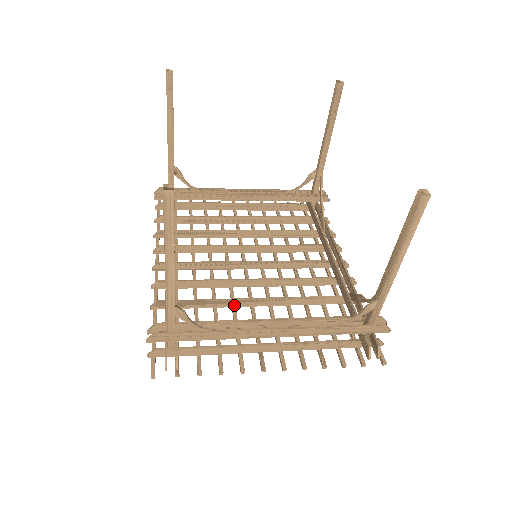
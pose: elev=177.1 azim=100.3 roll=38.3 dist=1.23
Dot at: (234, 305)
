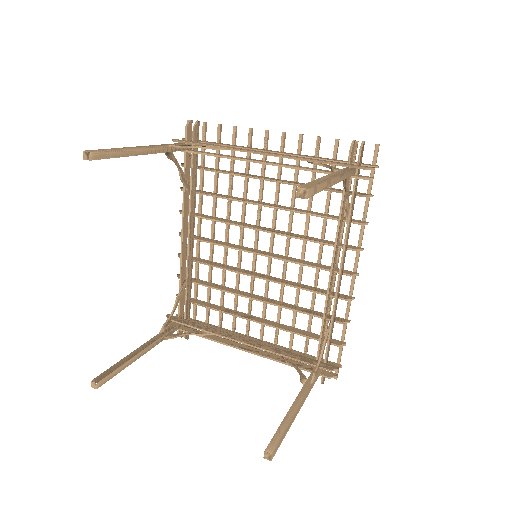
Dot at: (235, 291)
